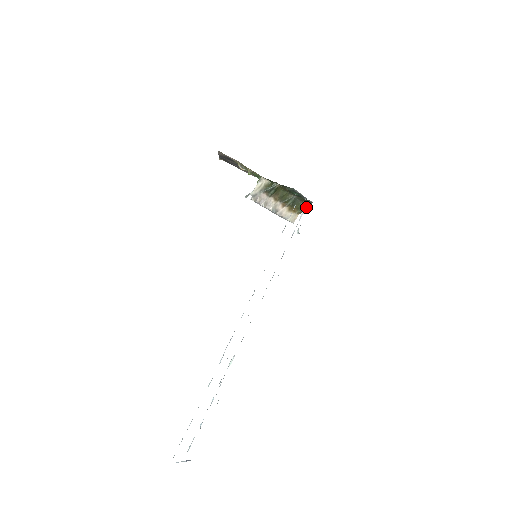
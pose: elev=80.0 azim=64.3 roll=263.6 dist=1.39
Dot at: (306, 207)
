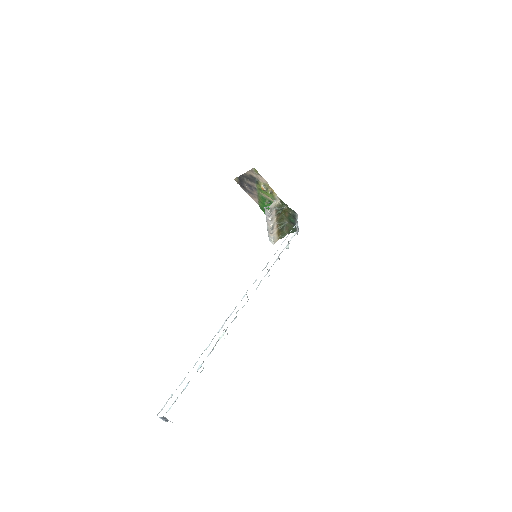
Dot at: occluded
